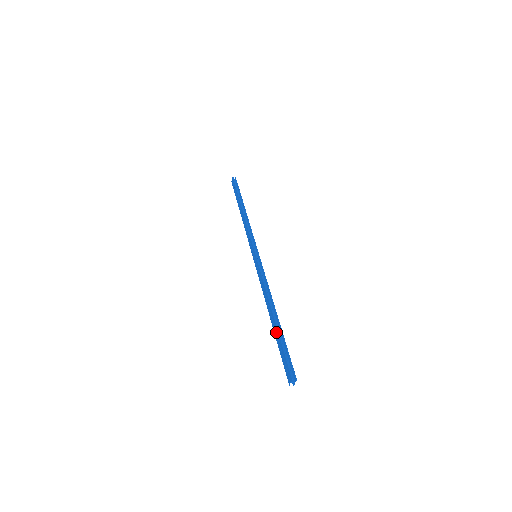
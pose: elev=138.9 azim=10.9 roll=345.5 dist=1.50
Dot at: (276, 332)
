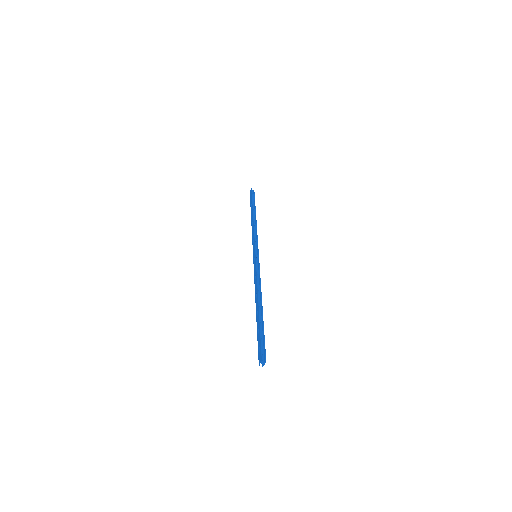
Dot at: (258, 320)
